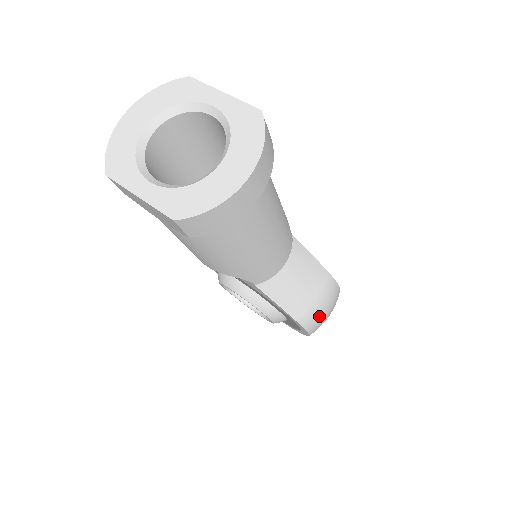
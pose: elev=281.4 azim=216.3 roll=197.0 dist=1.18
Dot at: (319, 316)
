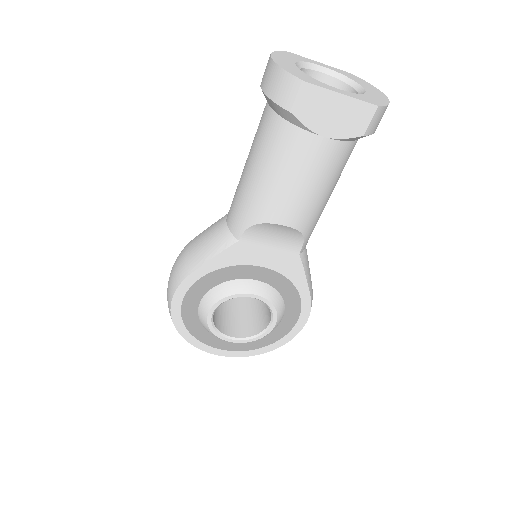
Dot at: occluded
